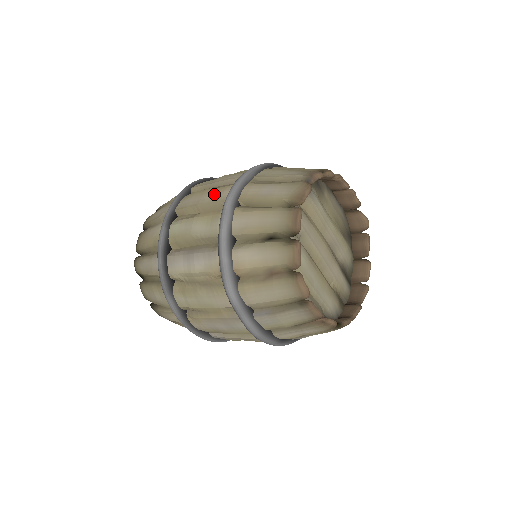
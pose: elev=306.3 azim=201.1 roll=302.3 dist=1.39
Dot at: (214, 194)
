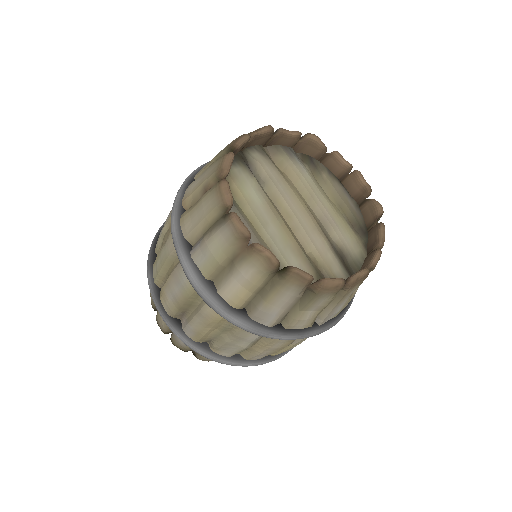
Dot at: occluded
